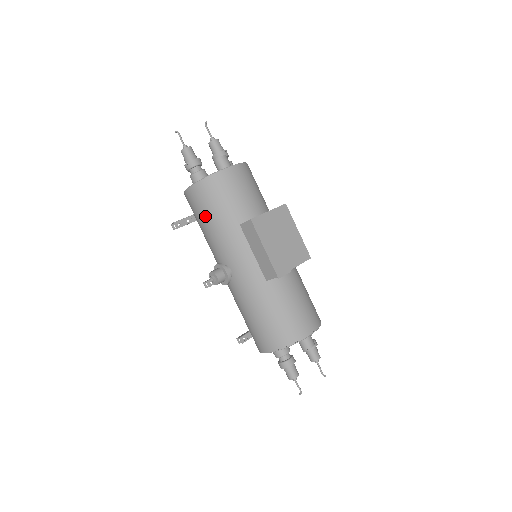
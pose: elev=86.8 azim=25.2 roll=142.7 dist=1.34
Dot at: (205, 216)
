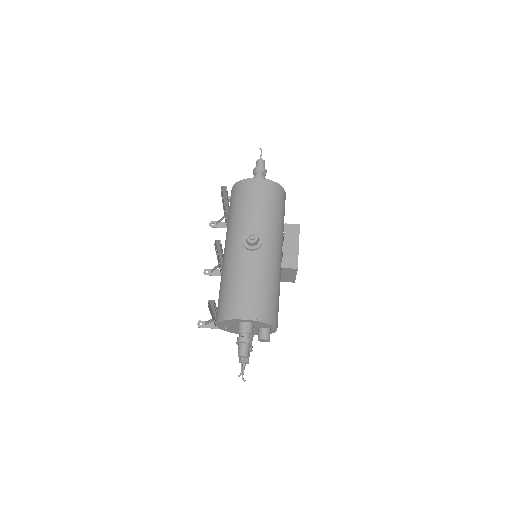
Dot at: (262, 201)
